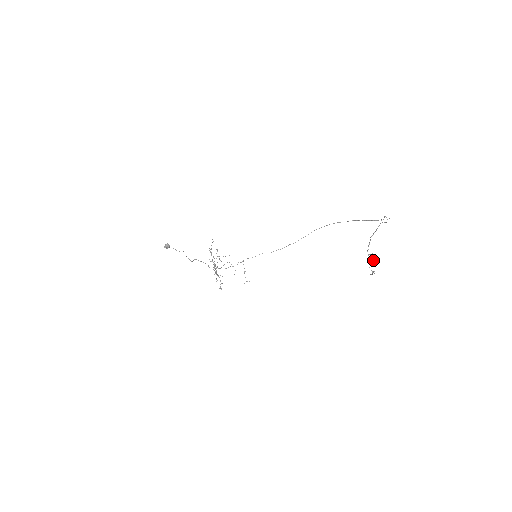
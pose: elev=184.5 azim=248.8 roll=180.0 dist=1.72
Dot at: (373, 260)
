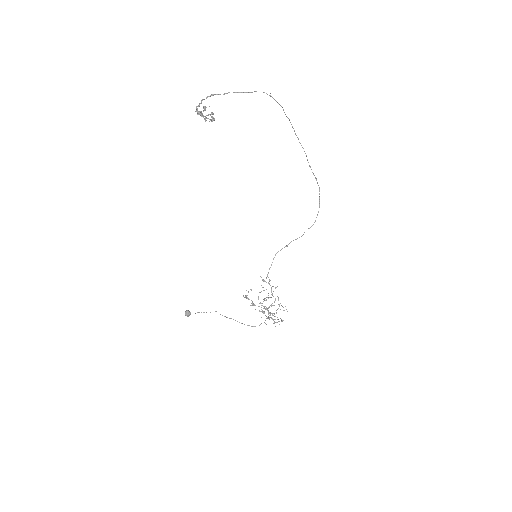
Dot at: (198, 112)
